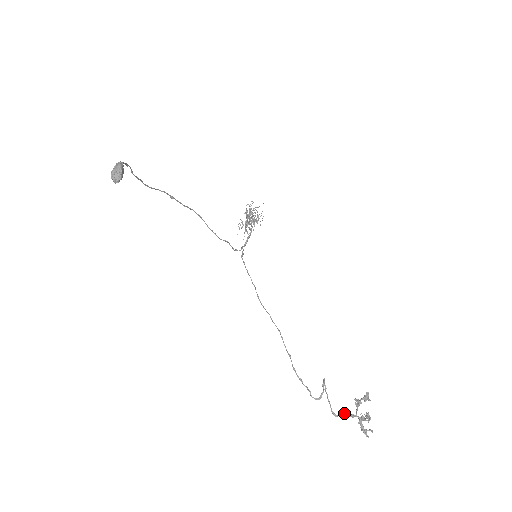
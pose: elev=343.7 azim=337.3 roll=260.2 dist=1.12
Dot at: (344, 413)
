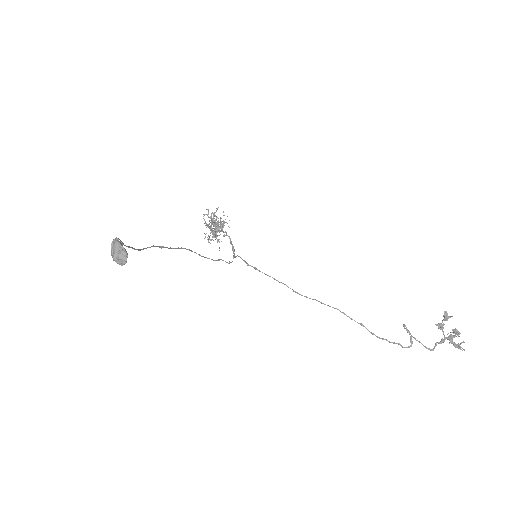
Dot at: (436, 343)
